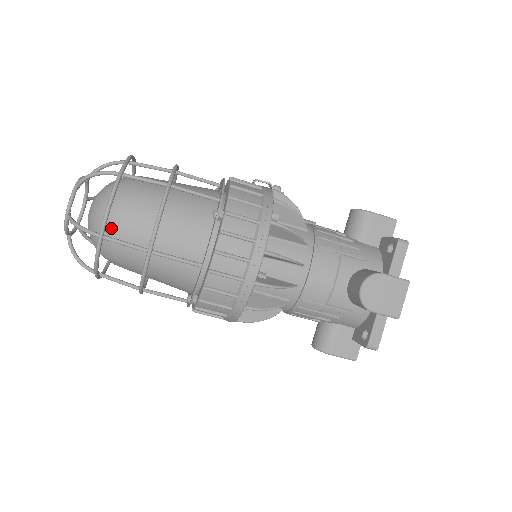
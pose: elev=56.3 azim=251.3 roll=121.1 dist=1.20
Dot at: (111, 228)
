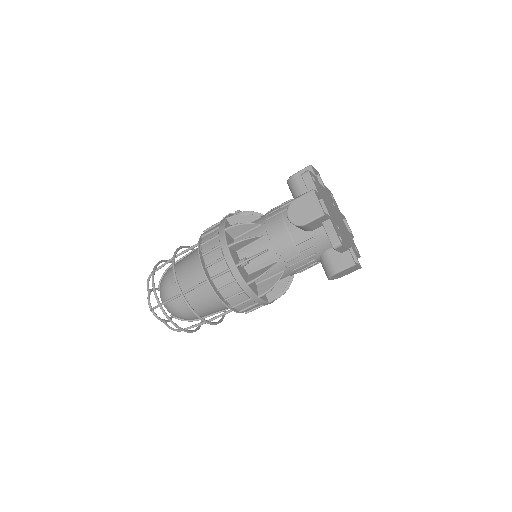
Dot at: (167, 299)
